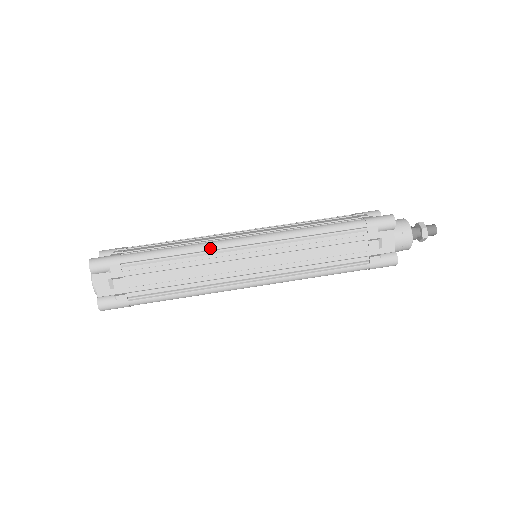
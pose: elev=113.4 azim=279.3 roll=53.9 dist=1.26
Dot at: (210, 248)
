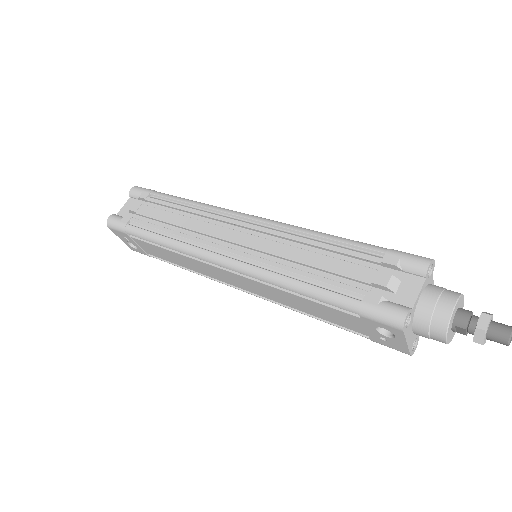
Dot at: (216, 208)
